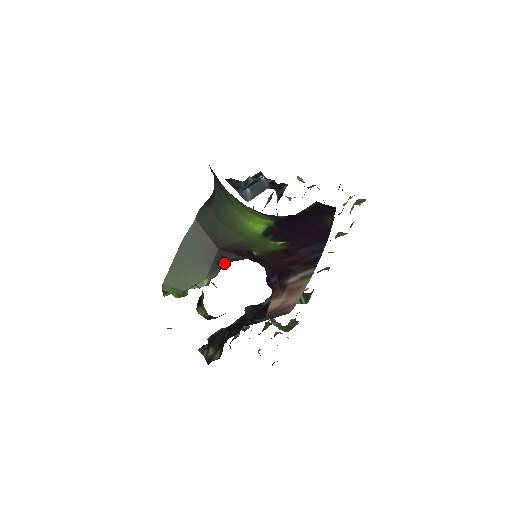
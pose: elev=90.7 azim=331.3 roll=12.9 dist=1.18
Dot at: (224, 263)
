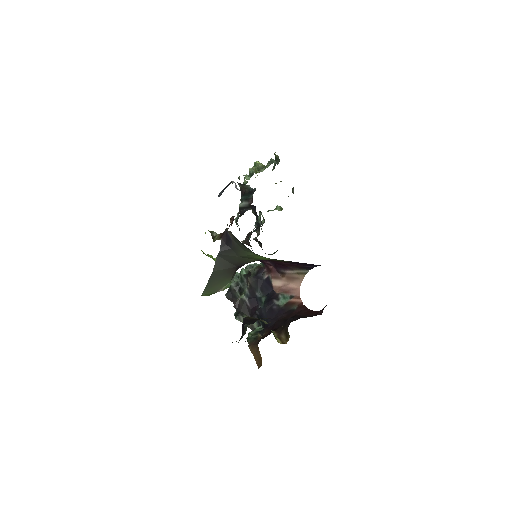
Dot at: occluded
